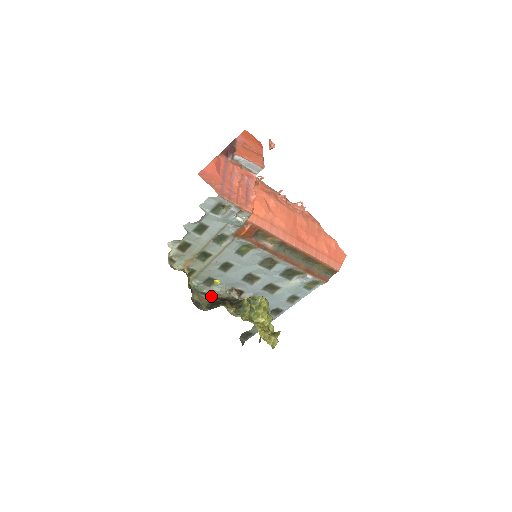
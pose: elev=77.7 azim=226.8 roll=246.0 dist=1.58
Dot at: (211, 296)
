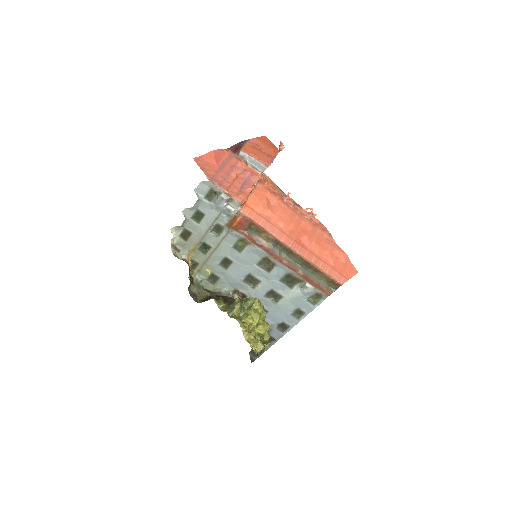
Dot at: (211, 293)
